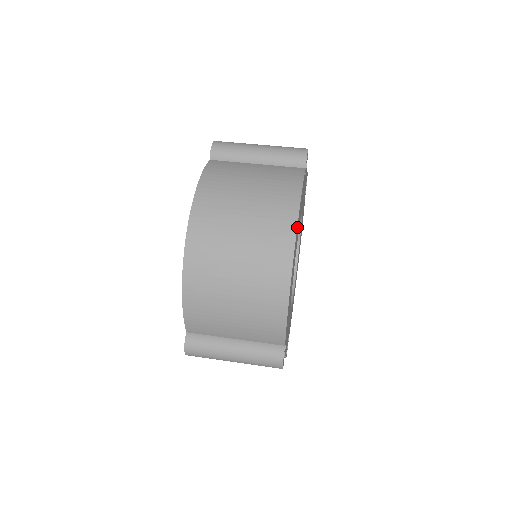
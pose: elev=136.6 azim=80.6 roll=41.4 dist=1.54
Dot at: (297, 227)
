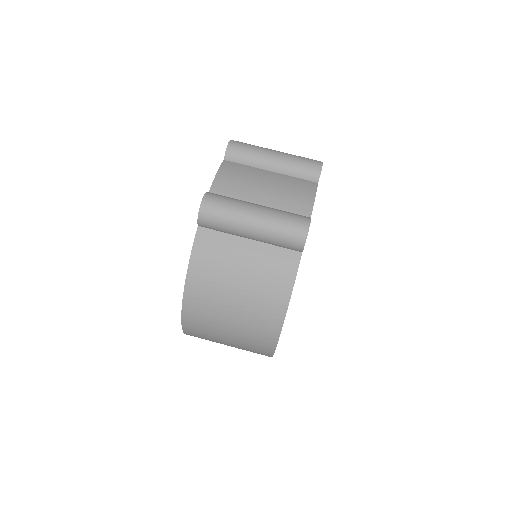
Dot at: occluded
